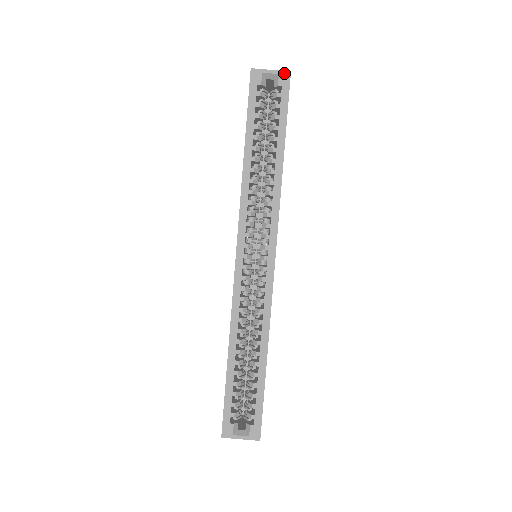
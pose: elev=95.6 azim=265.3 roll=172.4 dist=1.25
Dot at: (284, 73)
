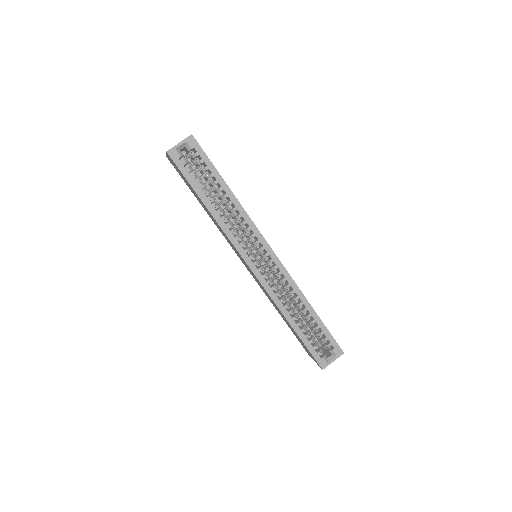
Dot at: (189, 138)
